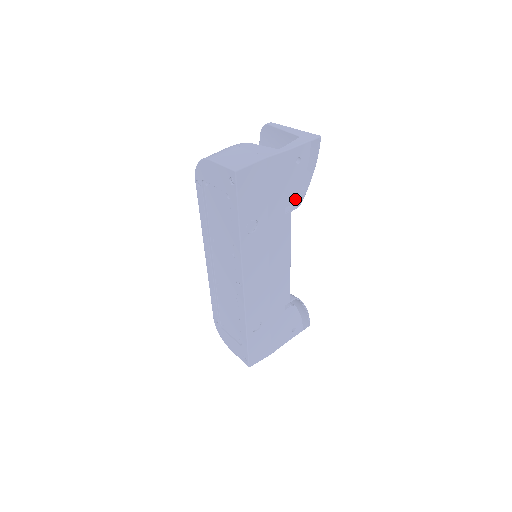
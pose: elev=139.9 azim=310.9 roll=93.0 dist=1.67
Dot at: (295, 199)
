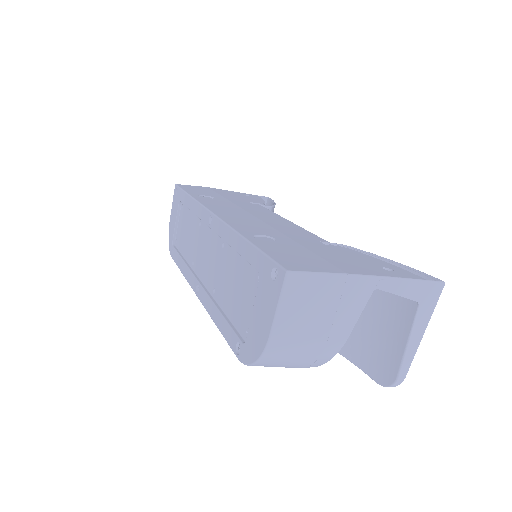
Dot at: (260, 204)
